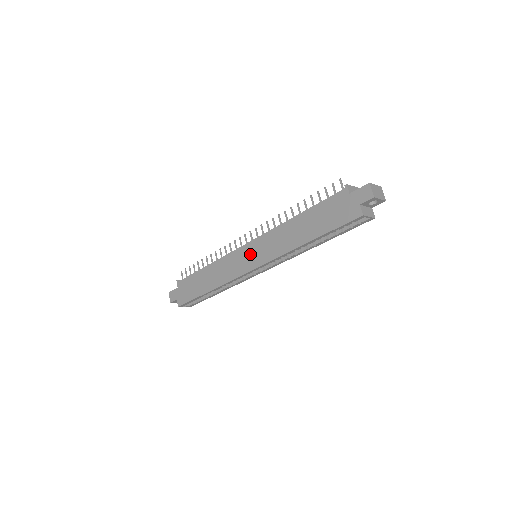
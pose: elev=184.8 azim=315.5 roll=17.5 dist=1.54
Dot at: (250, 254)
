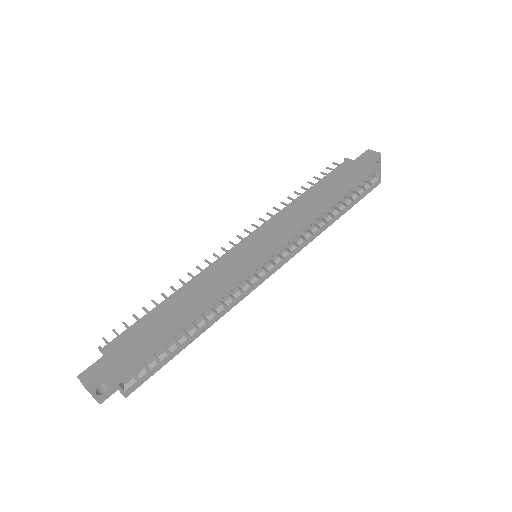
Dot at: (254, 245)
